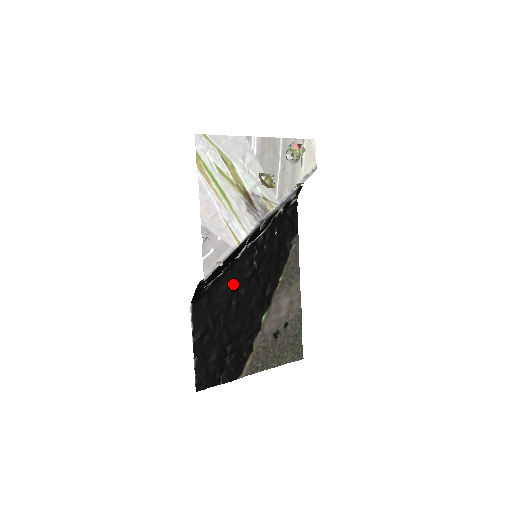
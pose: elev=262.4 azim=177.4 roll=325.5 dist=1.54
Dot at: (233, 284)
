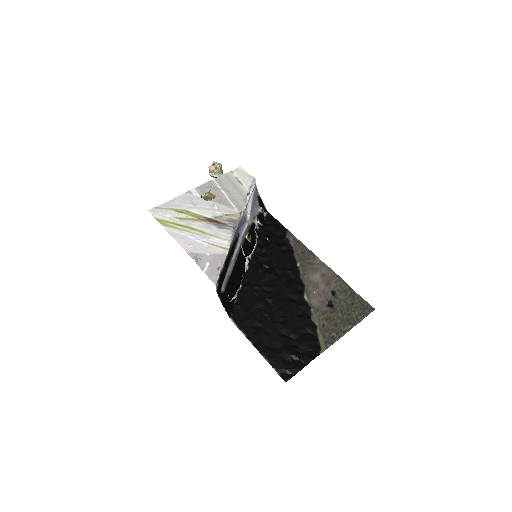
Dot at: (257, 288)
